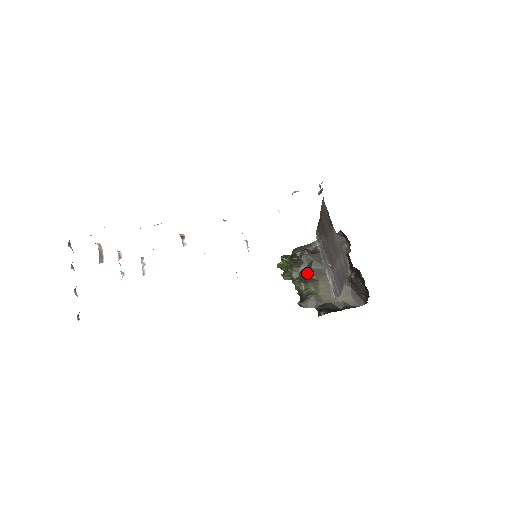
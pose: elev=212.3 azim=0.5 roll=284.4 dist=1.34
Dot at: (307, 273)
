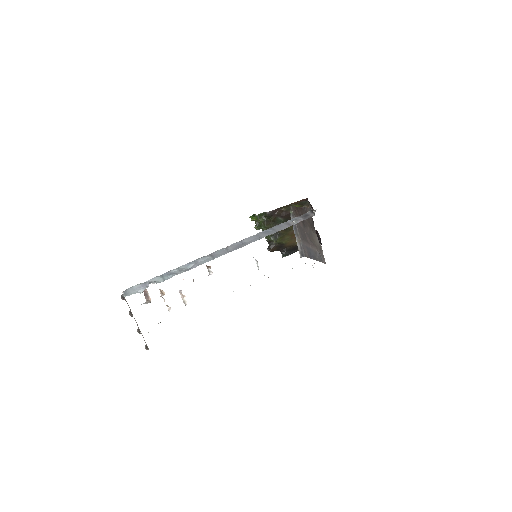
Dot at: occluded
